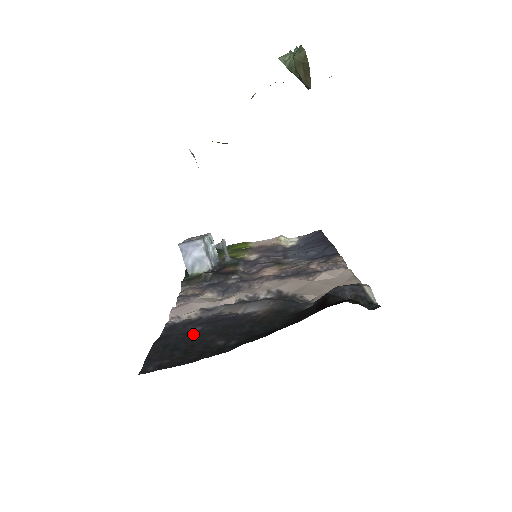
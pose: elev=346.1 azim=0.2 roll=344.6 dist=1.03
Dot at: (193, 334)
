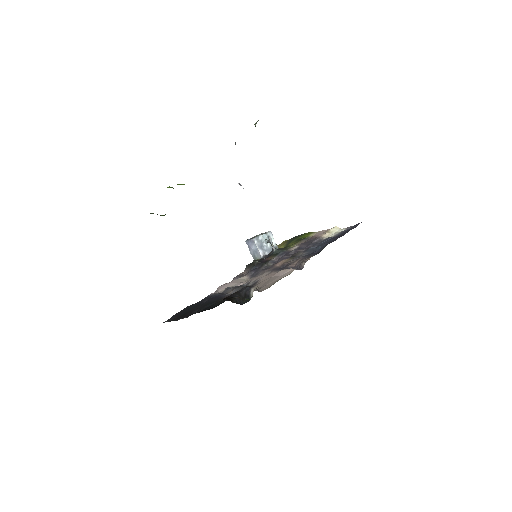
Dot at: (200, 304)
